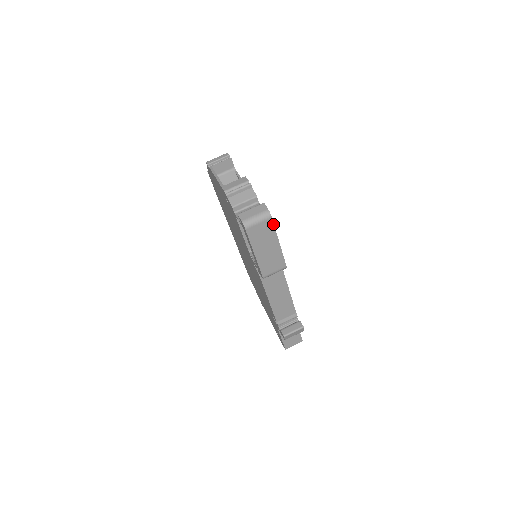
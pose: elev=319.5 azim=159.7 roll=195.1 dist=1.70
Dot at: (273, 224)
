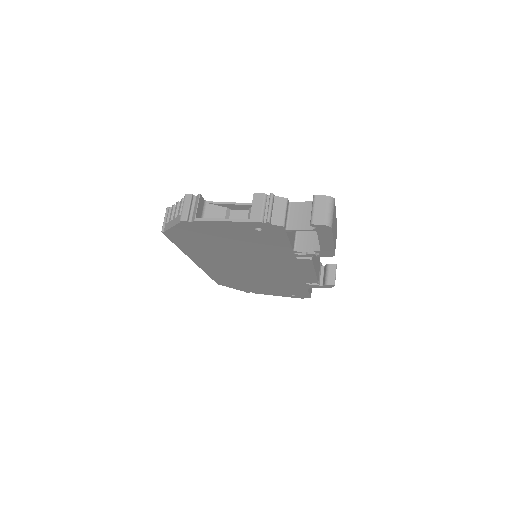
Dot at: occluded
